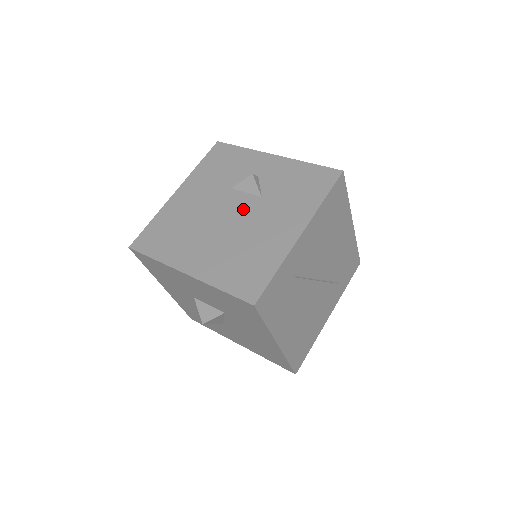
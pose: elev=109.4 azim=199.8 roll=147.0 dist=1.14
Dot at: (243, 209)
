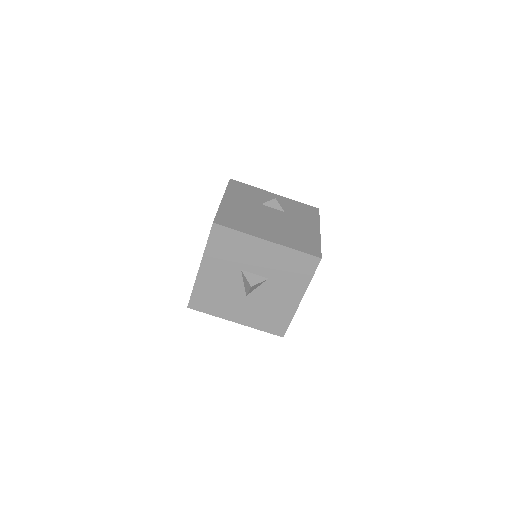
Dot at: (278, 215)
